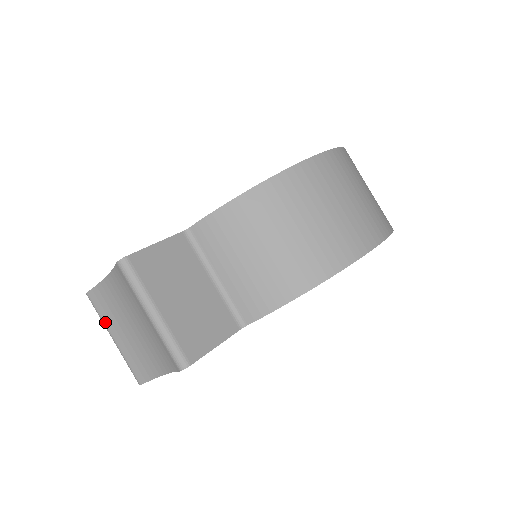
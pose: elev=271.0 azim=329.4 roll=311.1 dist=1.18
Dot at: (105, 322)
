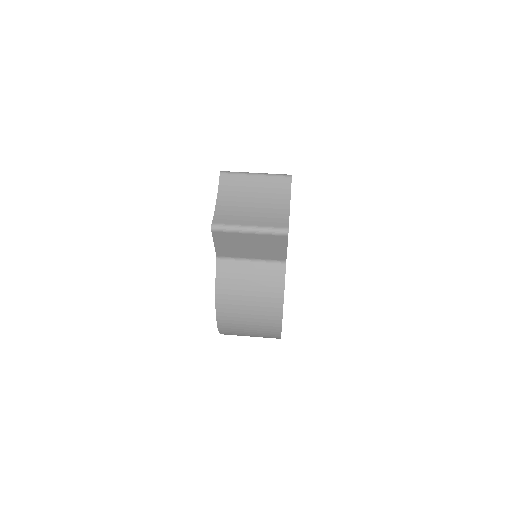
Dot at: (237, 224)
